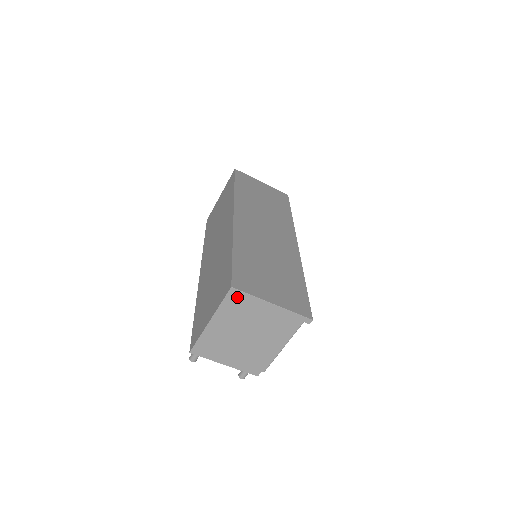
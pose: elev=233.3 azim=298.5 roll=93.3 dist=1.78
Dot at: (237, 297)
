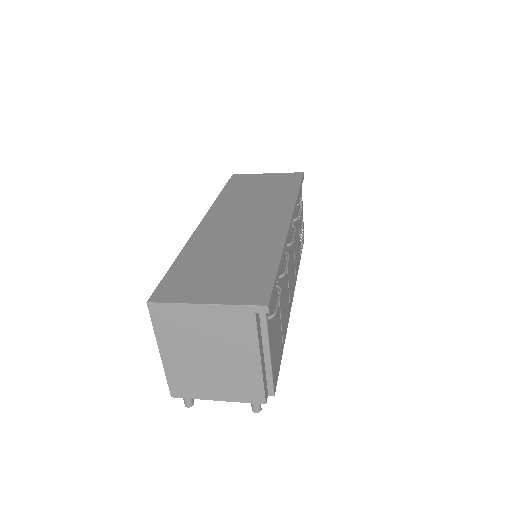
Dot at: (162, 312)
